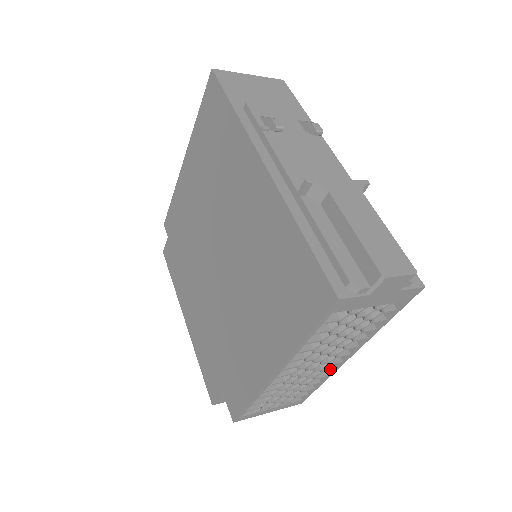
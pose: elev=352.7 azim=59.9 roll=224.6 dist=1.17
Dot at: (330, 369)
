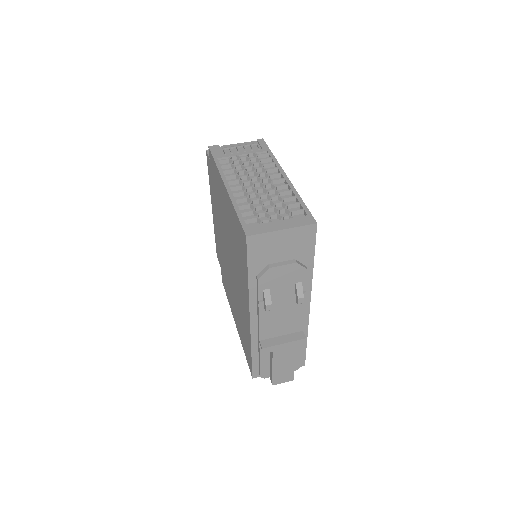
Dot at: occluded
